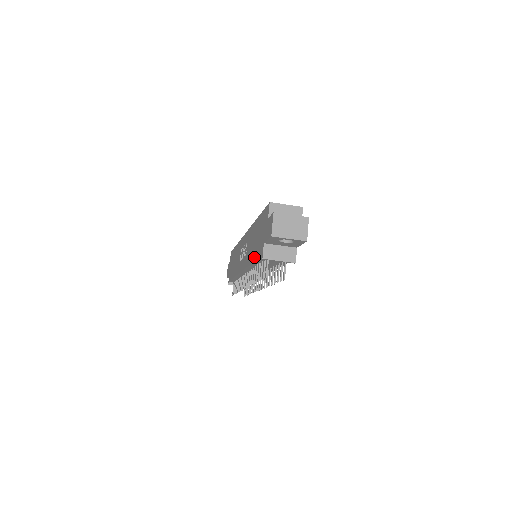
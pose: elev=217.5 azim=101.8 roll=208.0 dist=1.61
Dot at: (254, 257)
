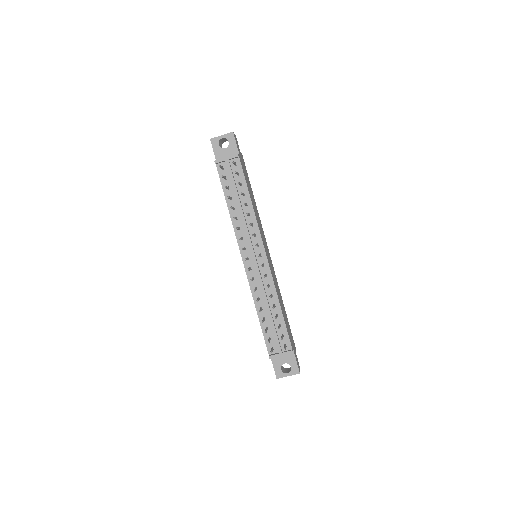
Dot at: (225, 196)
